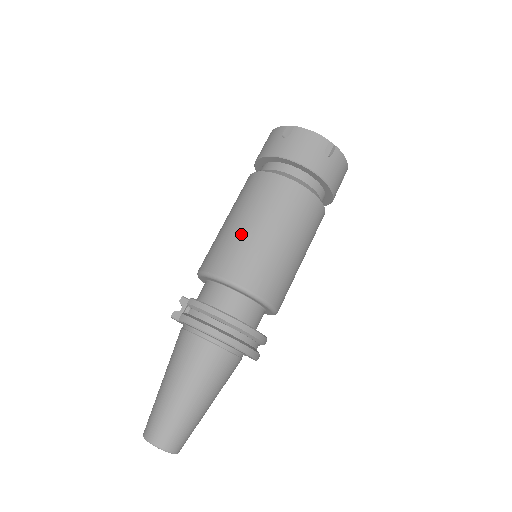
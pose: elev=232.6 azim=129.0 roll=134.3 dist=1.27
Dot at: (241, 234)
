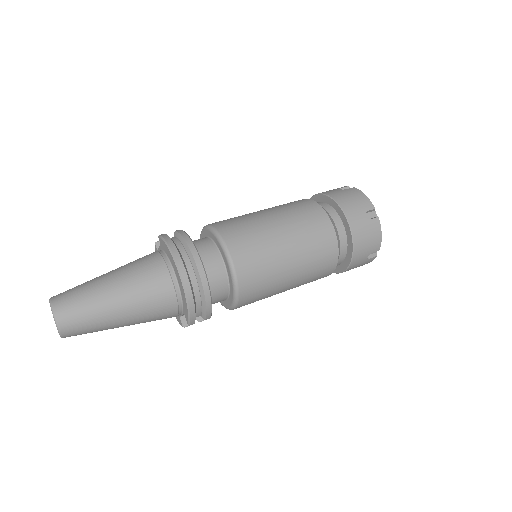
Dot at: (256, 216)
